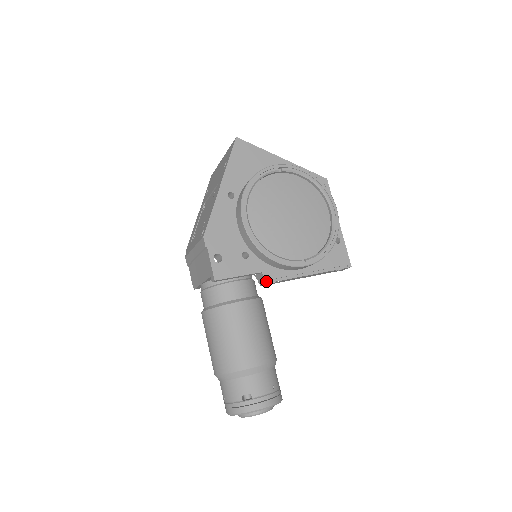
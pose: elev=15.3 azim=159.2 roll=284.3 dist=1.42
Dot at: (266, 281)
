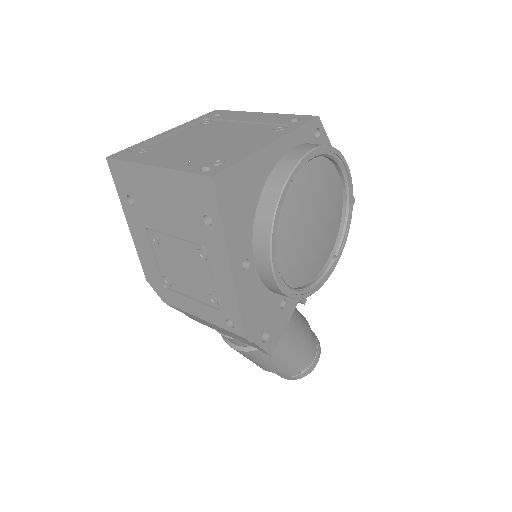
Dot at: (305, 302)
